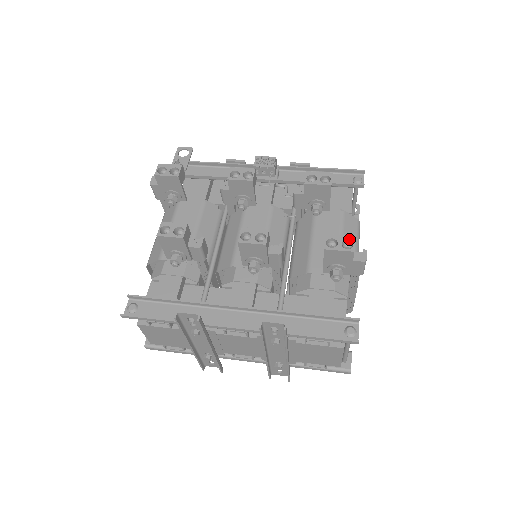
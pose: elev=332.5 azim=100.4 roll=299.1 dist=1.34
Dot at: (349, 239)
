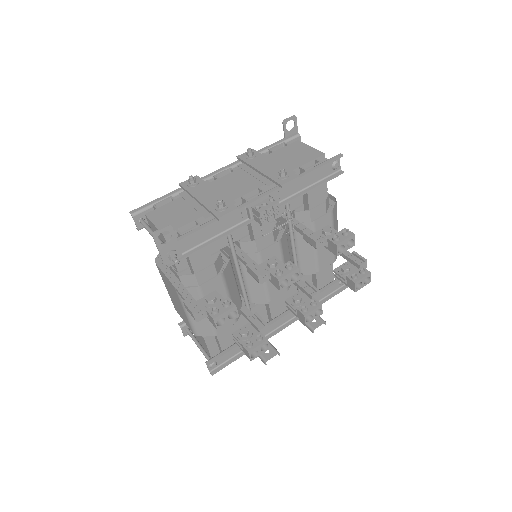
Dot at: (368, 277)
